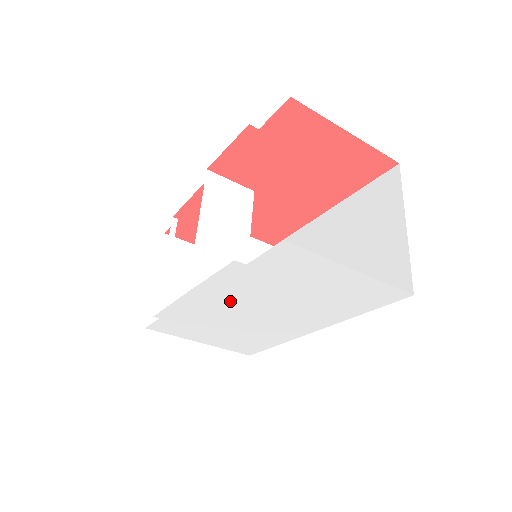
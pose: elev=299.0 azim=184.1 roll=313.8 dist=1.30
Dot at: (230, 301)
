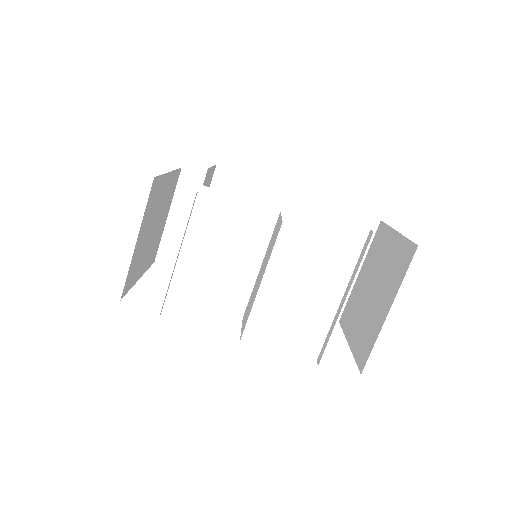
Dot at: occluded
